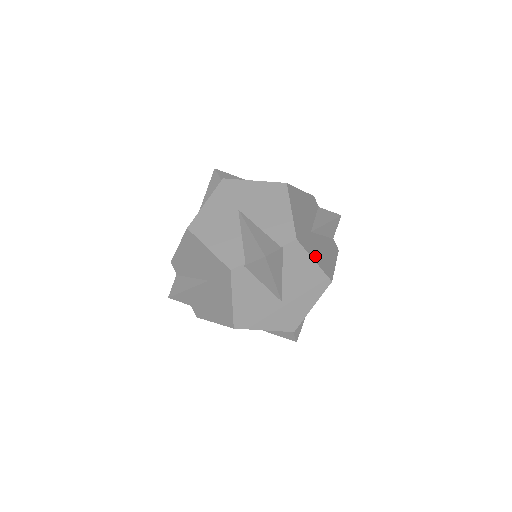
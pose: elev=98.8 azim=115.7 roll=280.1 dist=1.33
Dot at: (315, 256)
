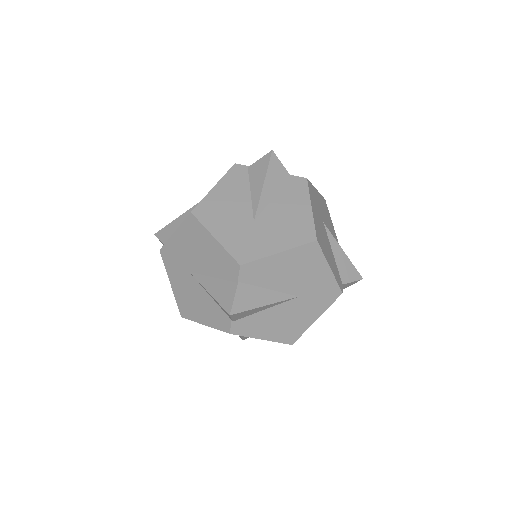
Dot at: (315, 213)
